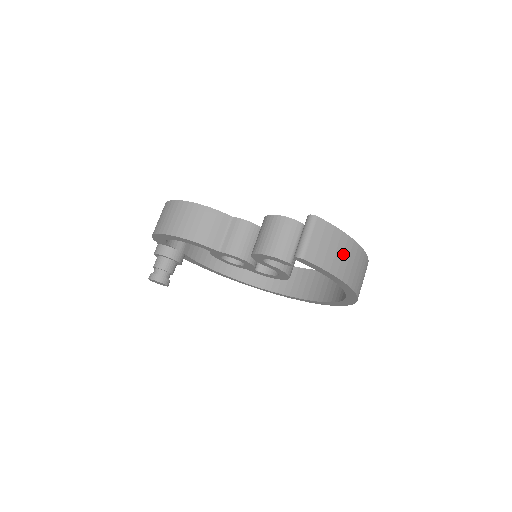
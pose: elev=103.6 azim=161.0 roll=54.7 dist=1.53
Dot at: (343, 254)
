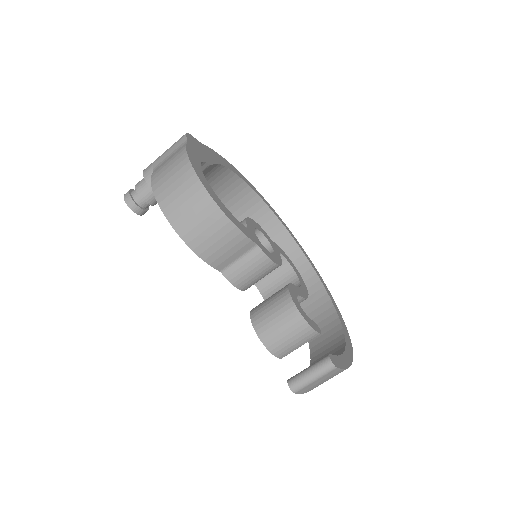
Dot at: occluded
